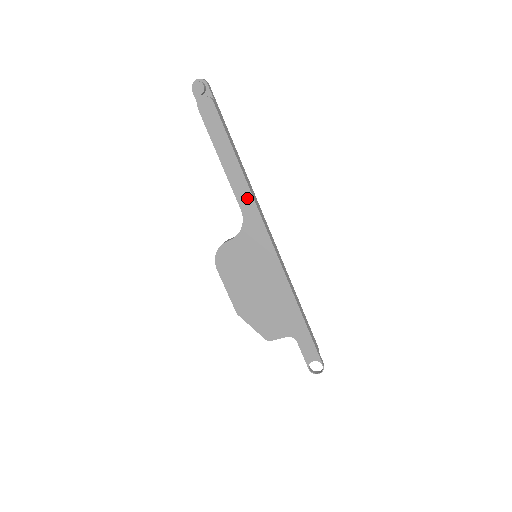
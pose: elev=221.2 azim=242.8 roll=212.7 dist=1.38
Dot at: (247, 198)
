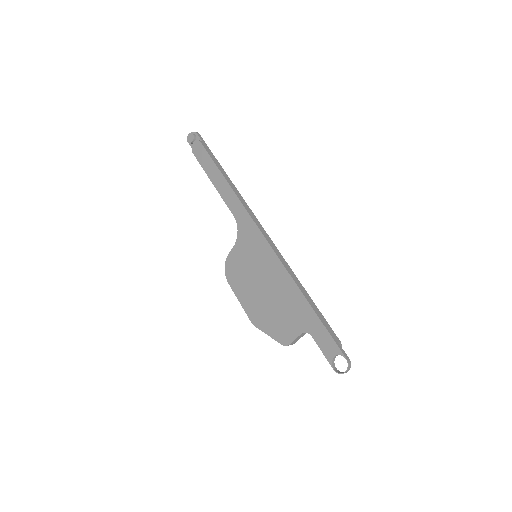
Dot at: (236, 203)
